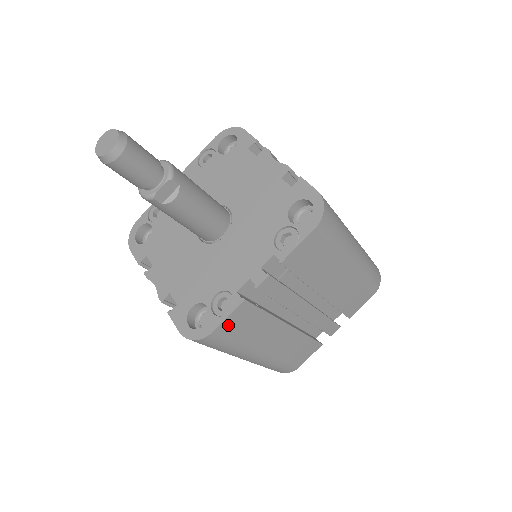
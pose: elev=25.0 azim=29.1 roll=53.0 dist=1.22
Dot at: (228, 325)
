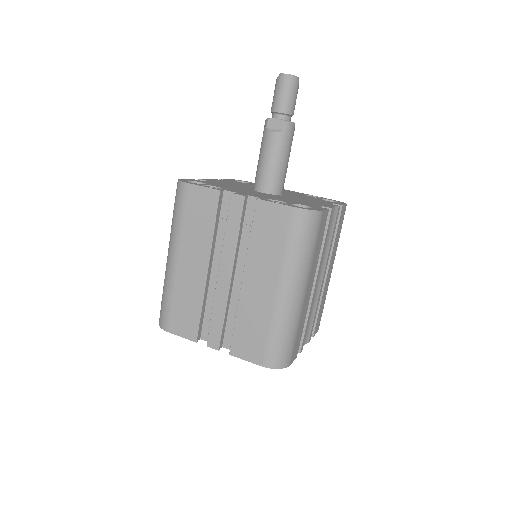
Dot at: (197, 194)
